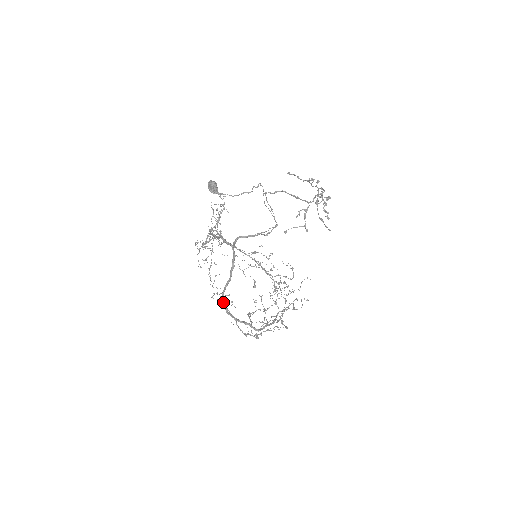
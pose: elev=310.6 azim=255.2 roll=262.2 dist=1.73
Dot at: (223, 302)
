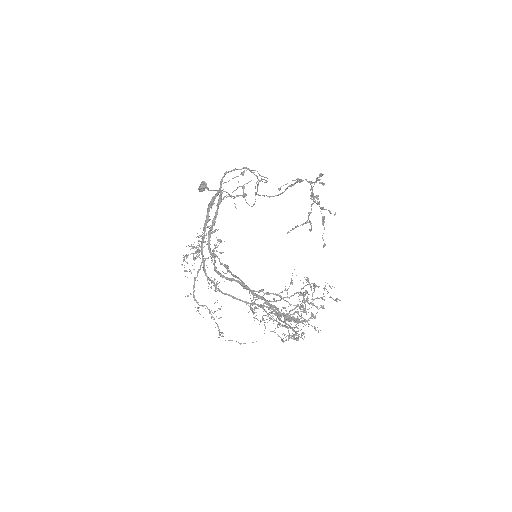
Dot at: (210, 251)
